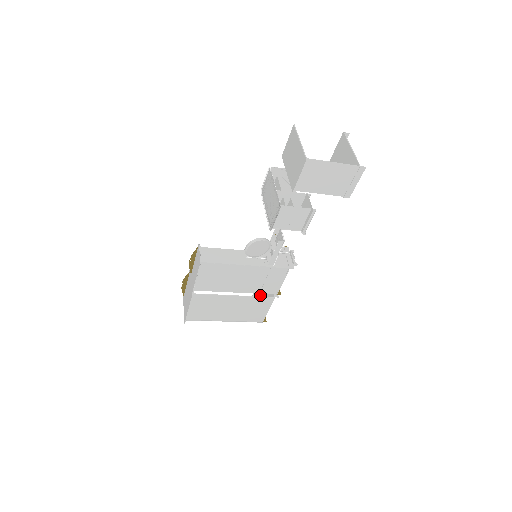
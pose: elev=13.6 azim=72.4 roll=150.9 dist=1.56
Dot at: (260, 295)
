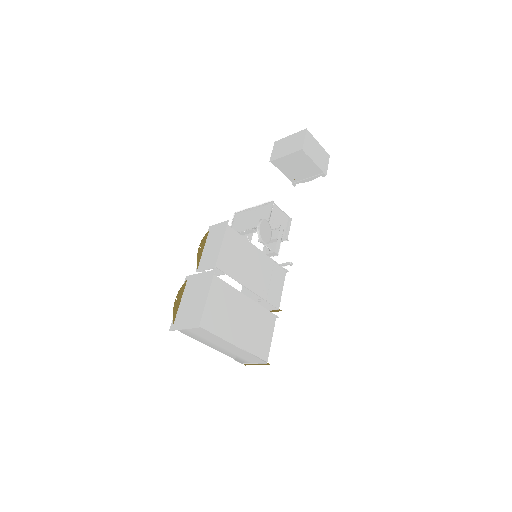
Dot at: occluded
